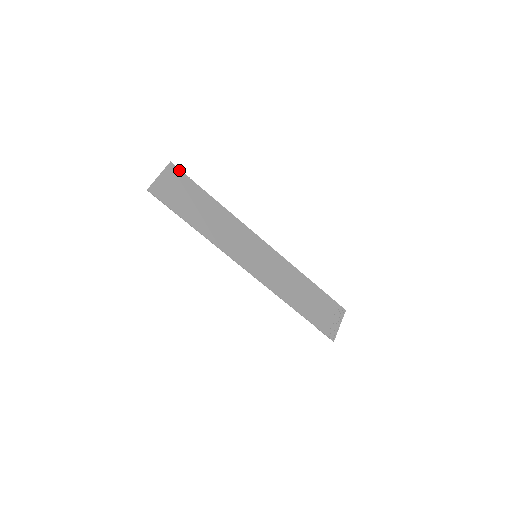
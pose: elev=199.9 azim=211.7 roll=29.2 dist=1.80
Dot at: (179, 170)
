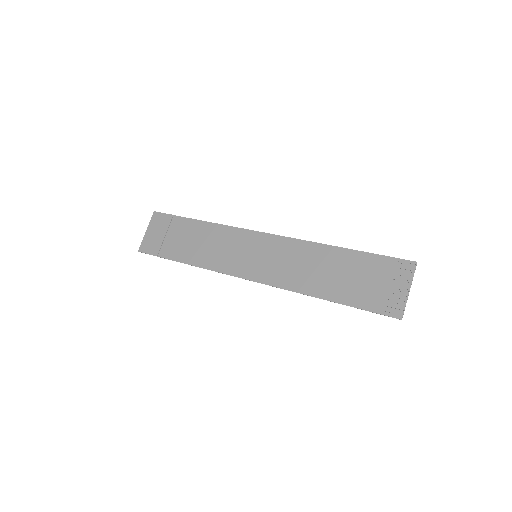
Dot at: (162, 214)
